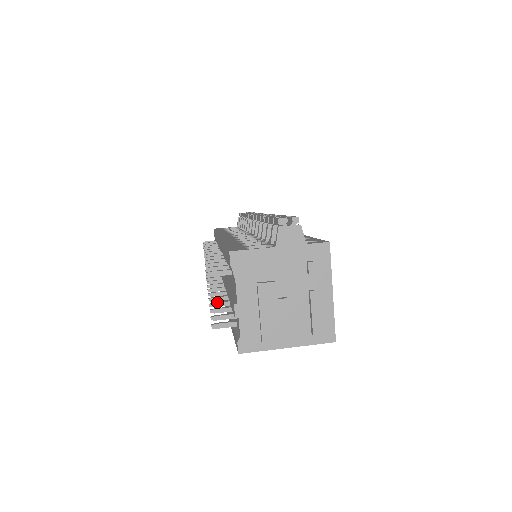
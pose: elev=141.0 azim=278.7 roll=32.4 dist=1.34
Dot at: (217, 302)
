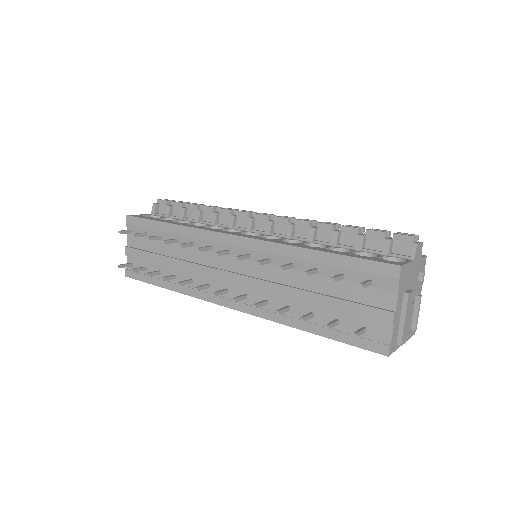
Dot at: (283, 308)
